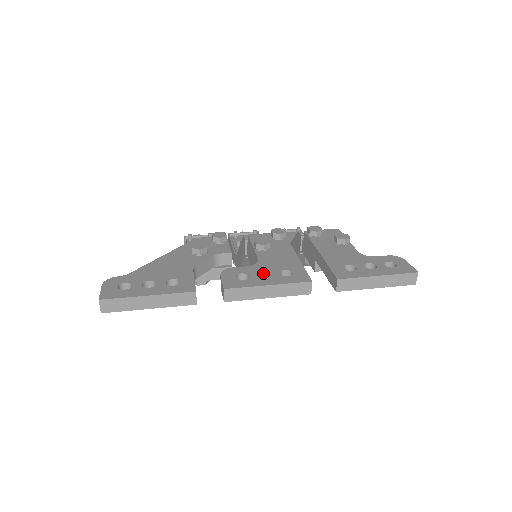
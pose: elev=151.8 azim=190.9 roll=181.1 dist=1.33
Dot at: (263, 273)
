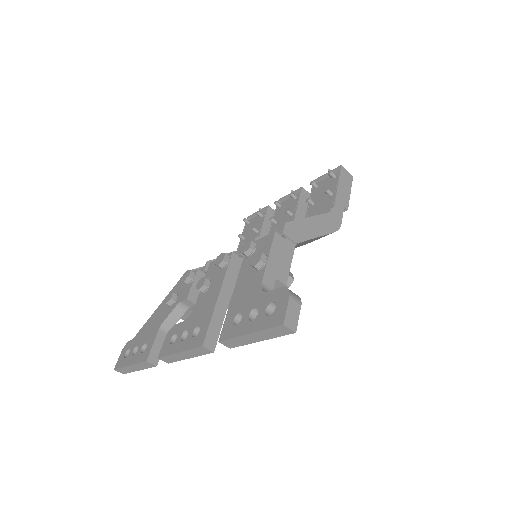
Dot at: (188, 330)
